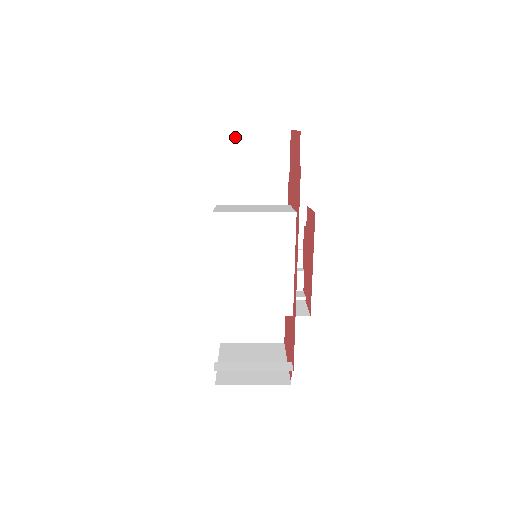
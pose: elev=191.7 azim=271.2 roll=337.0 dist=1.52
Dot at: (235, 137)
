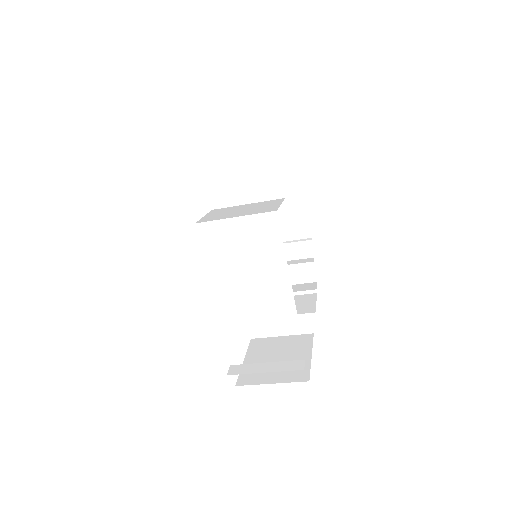
Dot at: (220, 137)
